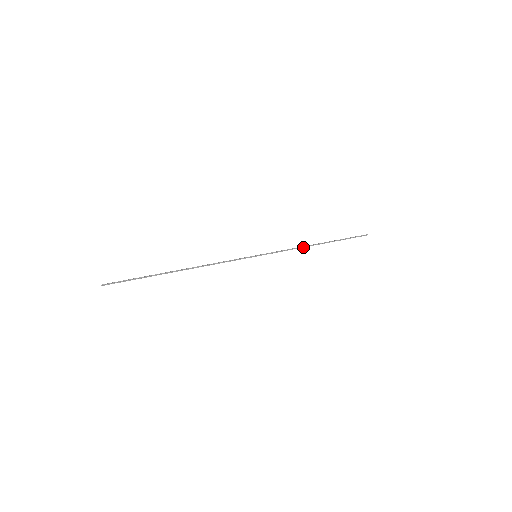
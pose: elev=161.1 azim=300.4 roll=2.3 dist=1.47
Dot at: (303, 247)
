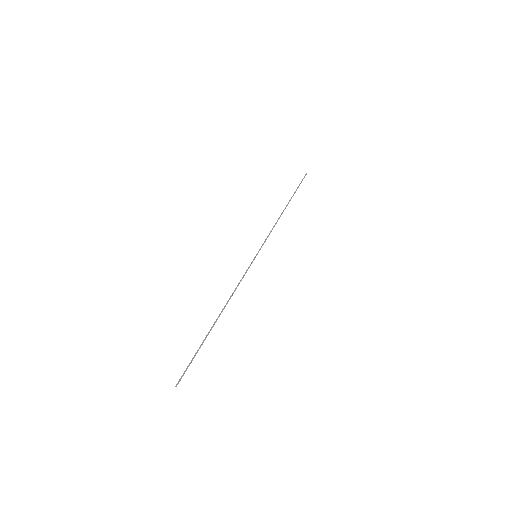
Dot at: occluded
